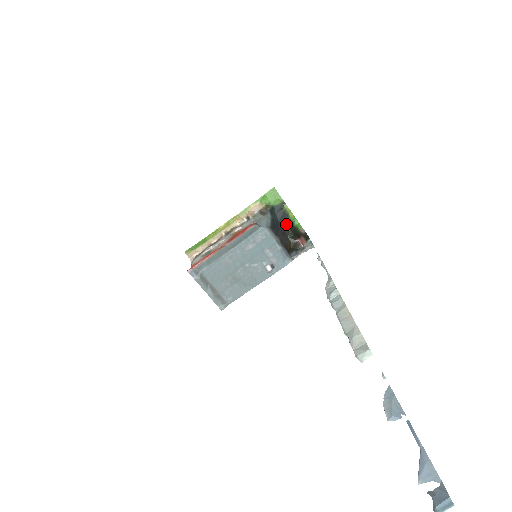
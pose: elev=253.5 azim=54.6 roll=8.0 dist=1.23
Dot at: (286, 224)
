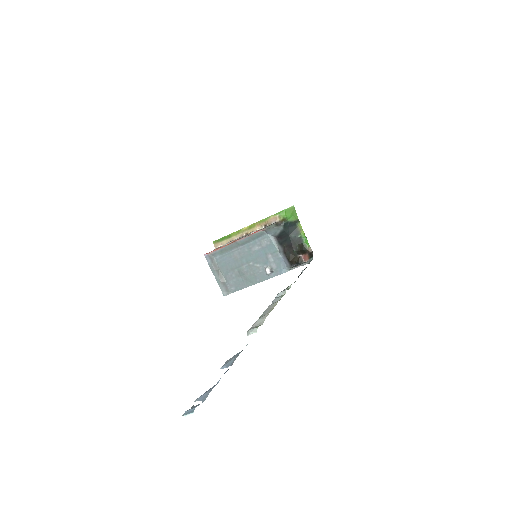
Dot at: (295, 239)
